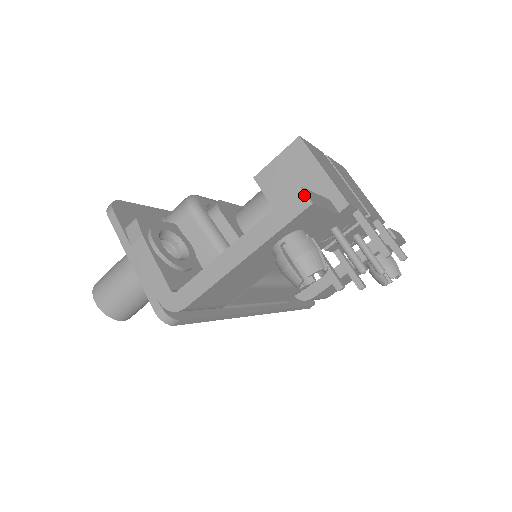
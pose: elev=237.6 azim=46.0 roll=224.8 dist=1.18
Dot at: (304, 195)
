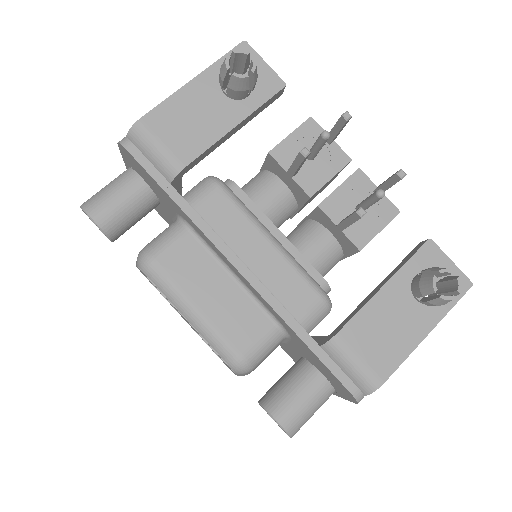
Dot at: occluded
